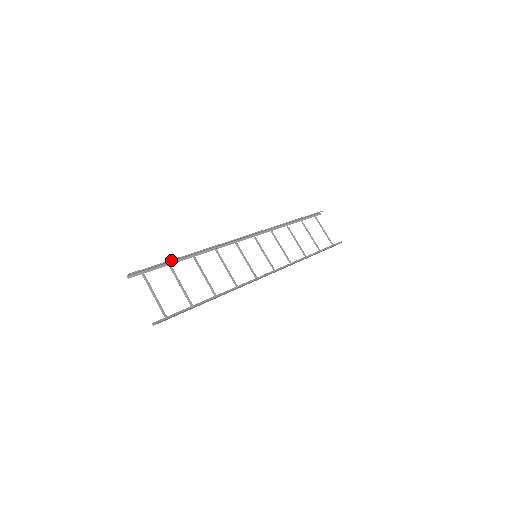
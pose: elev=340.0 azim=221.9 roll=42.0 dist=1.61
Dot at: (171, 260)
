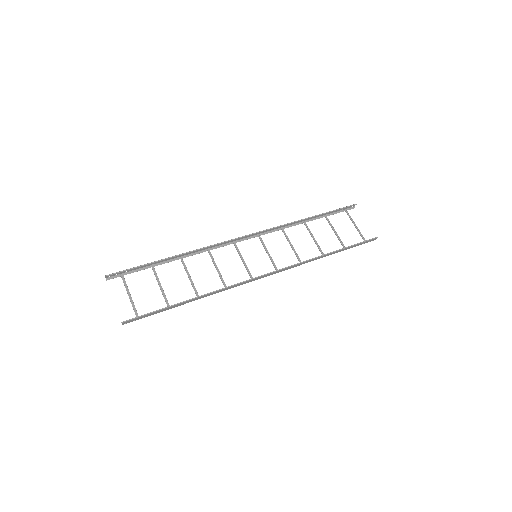
Dot at: (152, 262)
